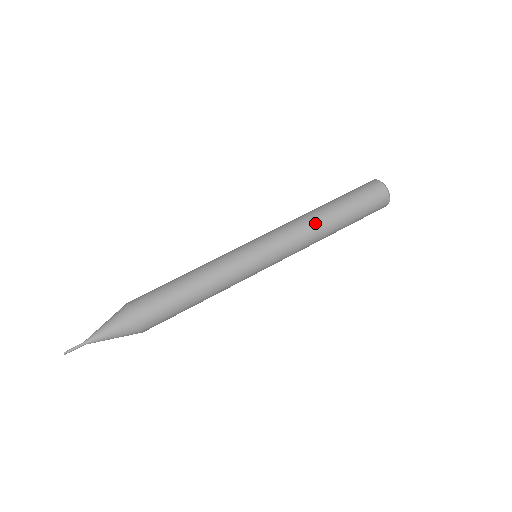
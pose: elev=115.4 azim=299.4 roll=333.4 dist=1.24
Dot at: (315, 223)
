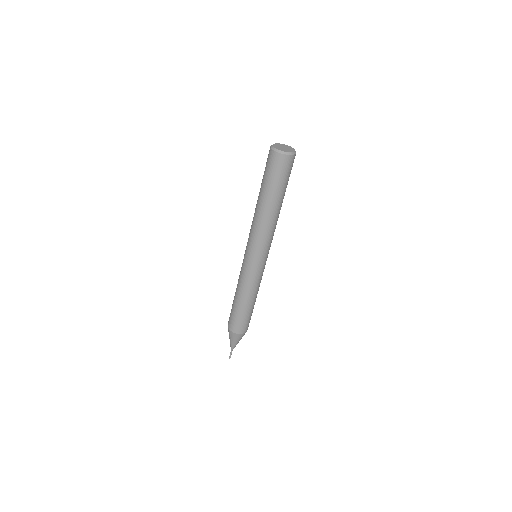
Dot at: occluded
